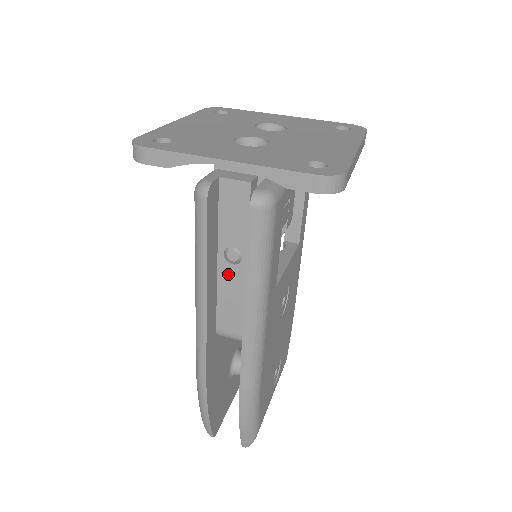
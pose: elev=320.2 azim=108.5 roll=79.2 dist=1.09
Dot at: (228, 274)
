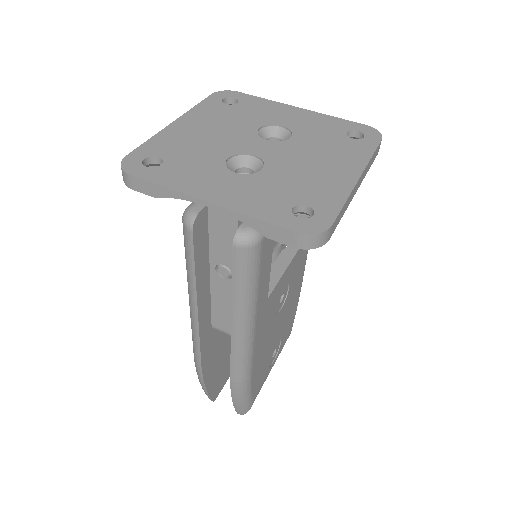
Dot at: (220, 285)
